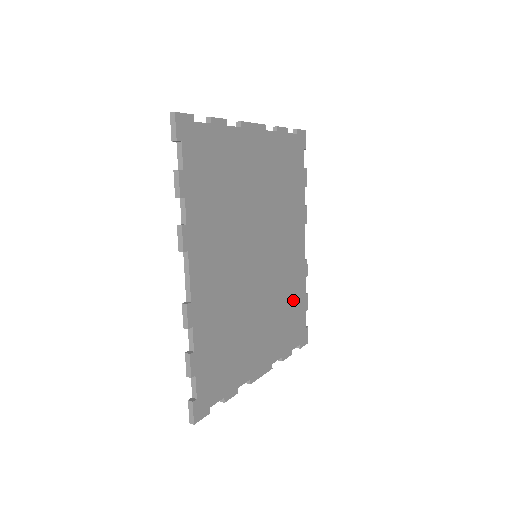
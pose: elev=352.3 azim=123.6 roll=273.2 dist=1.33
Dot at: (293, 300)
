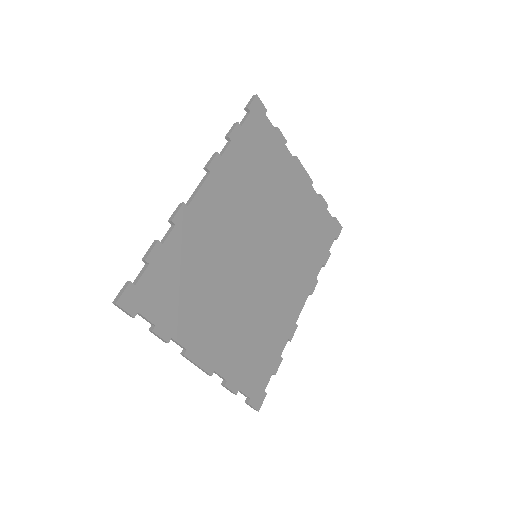
Dot at: (267, 342)
